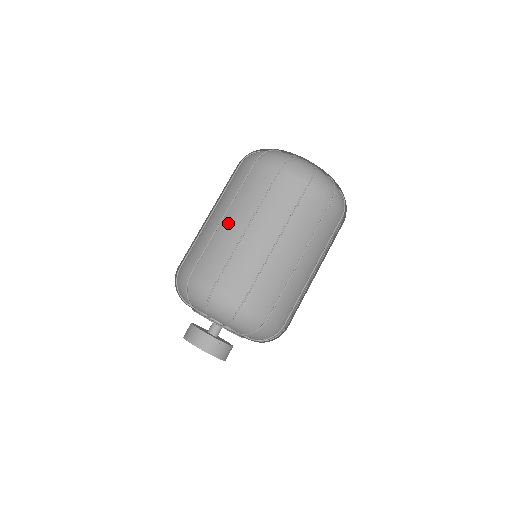
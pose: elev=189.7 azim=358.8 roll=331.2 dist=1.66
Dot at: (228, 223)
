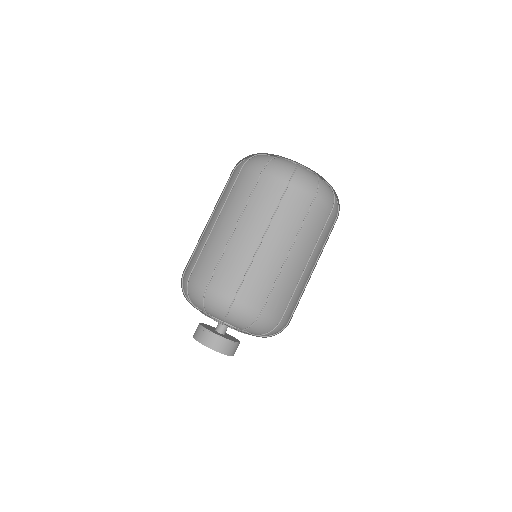
Dot at: occluded
